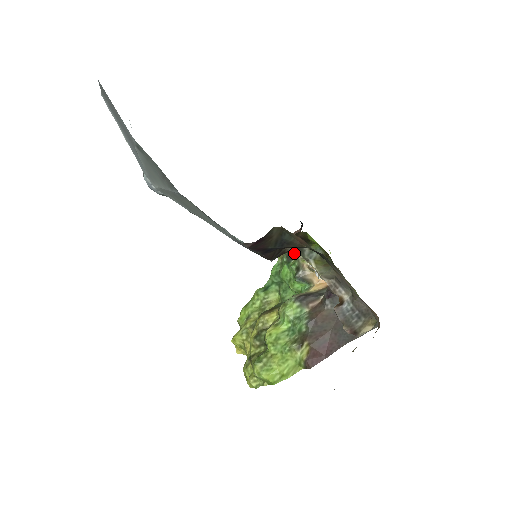
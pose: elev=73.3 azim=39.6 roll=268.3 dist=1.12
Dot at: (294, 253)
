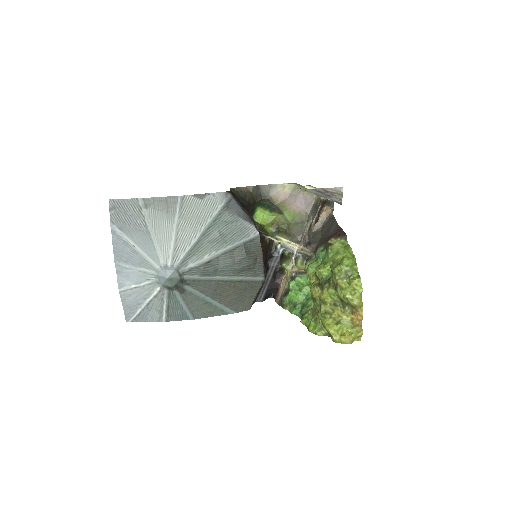
Dot at: (284, 288)
